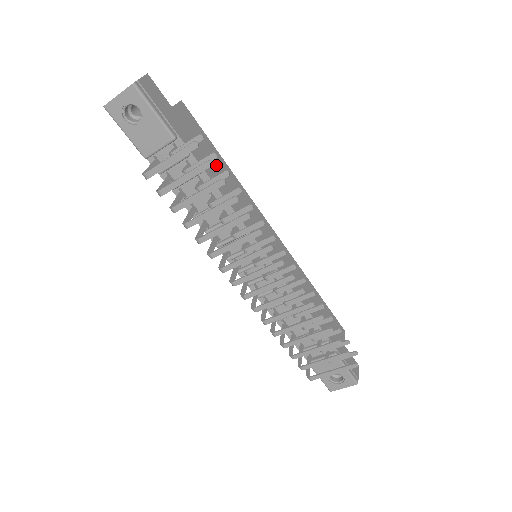
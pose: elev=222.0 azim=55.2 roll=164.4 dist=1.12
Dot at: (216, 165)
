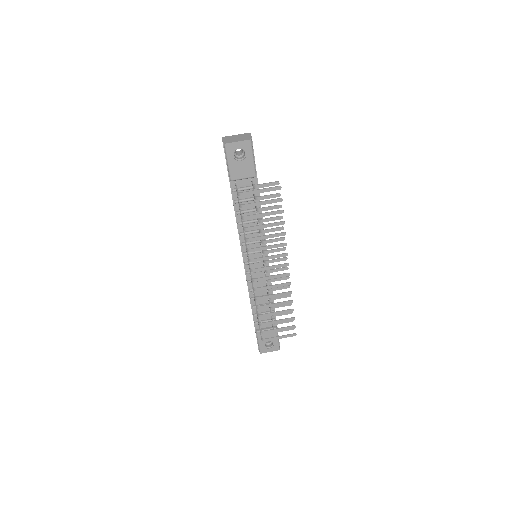
Dot at: occluded
